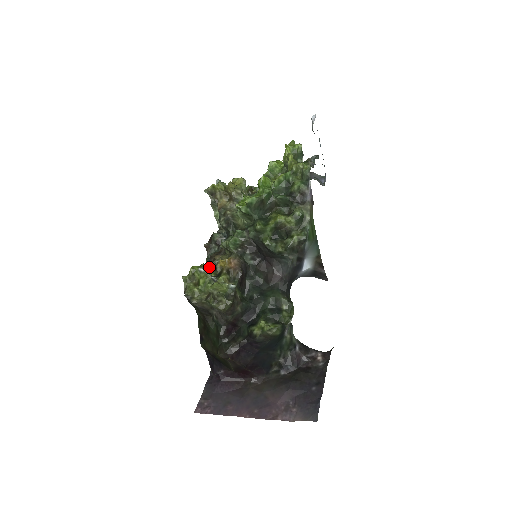
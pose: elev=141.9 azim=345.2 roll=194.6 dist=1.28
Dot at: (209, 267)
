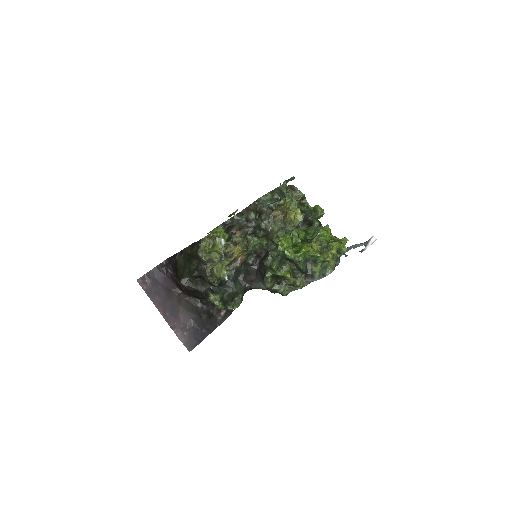
Dot at: (228, 223)
